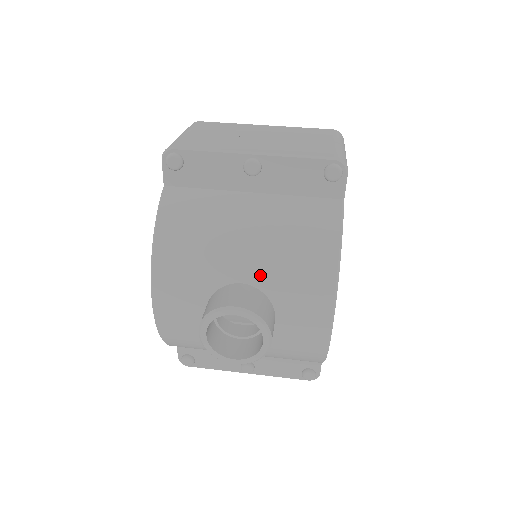
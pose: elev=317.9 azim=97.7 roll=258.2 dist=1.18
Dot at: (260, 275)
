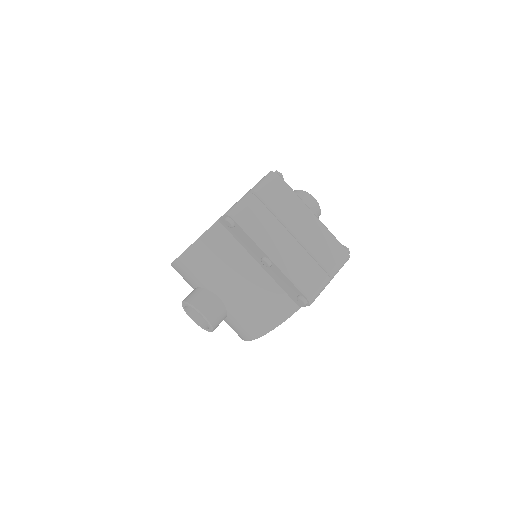
Dot at: (230, 304)
